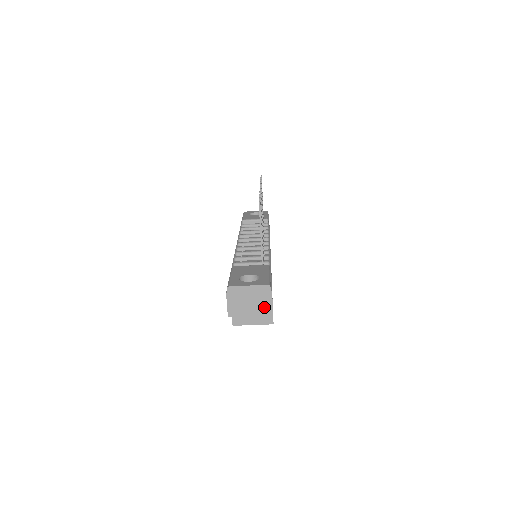
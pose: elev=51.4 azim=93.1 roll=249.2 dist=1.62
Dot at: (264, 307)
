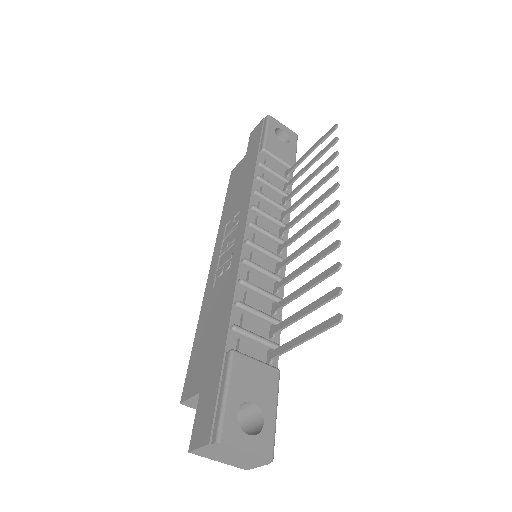
Dot at: (244, 464)
